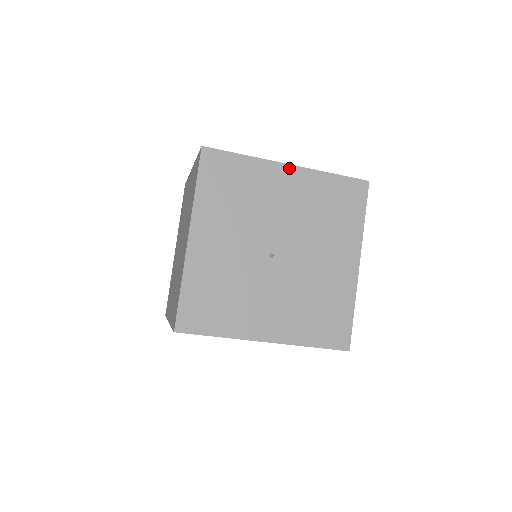
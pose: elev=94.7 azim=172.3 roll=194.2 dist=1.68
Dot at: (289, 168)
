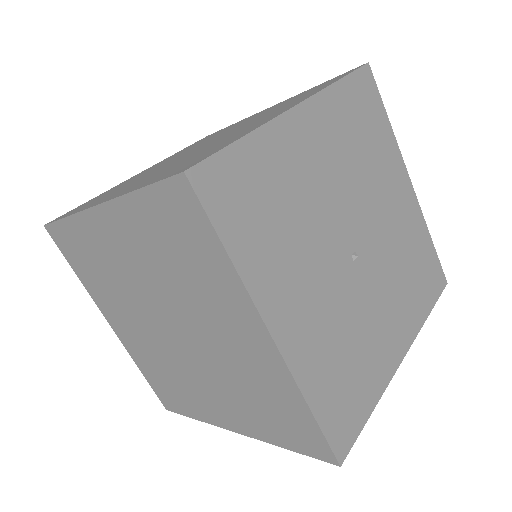
Dot at: (300, 111)
